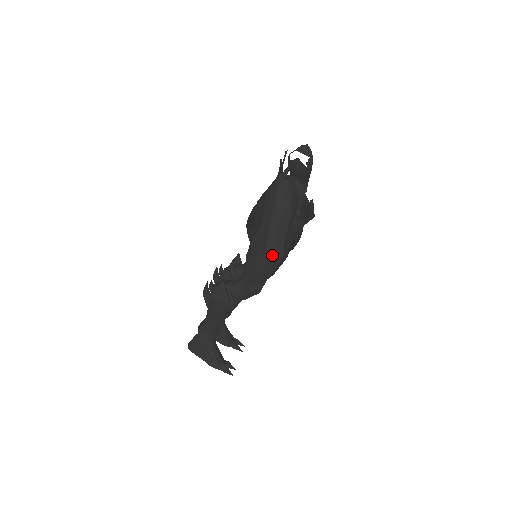
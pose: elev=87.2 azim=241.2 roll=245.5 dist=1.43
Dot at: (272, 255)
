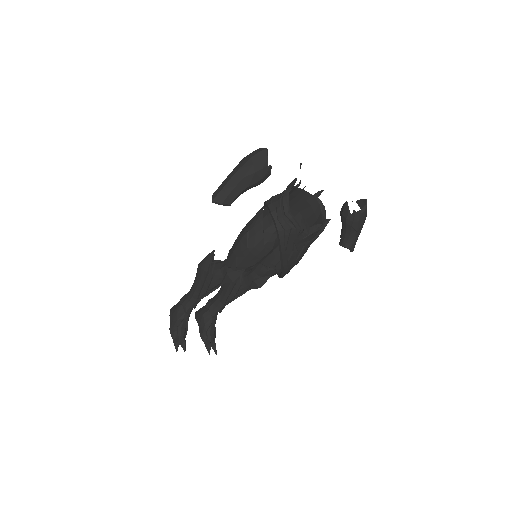
Dot at: (214, 196)
